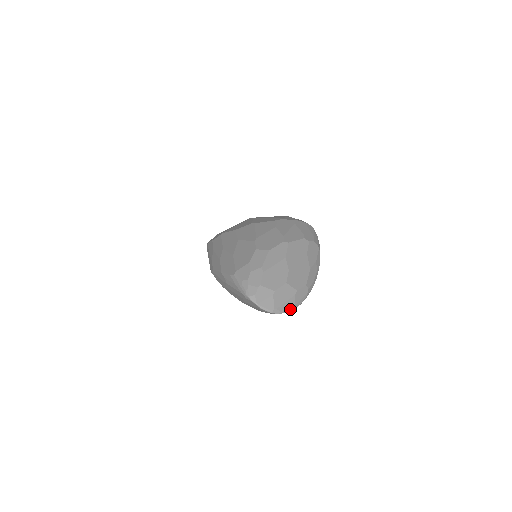
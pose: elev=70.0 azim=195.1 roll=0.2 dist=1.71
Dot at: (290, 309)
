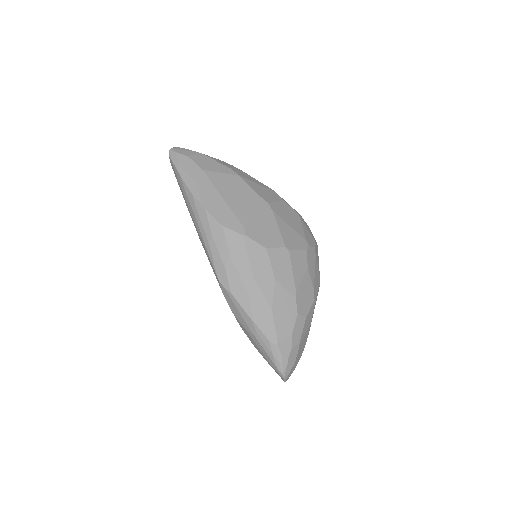
Dot at: occluded
